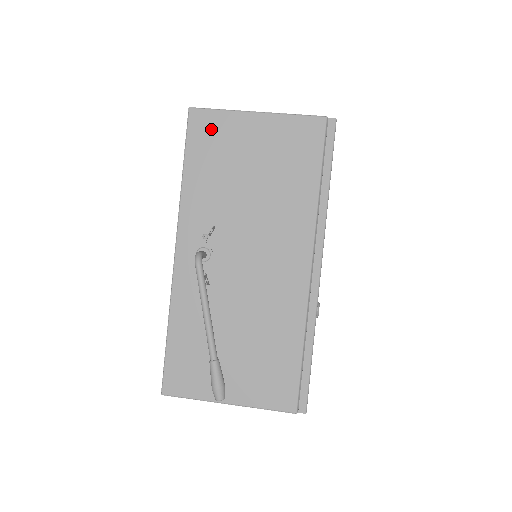
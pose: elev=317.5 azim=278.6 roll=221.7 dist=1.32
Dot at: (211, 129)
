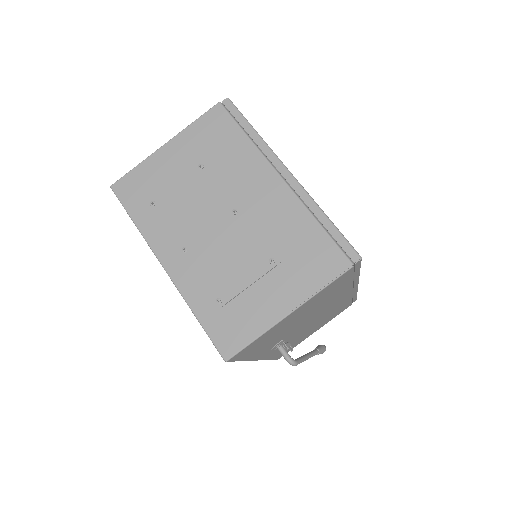
Dot at: (254, 346)
